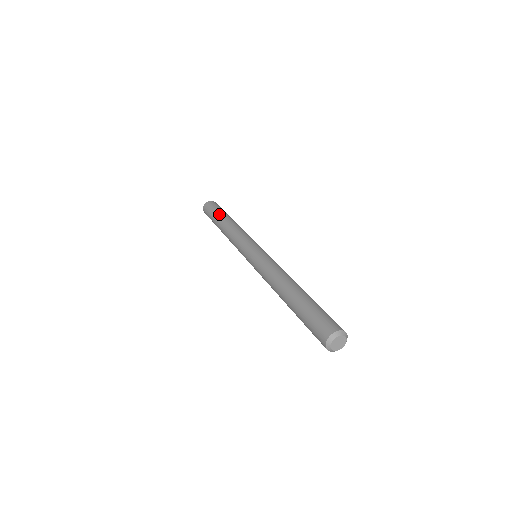
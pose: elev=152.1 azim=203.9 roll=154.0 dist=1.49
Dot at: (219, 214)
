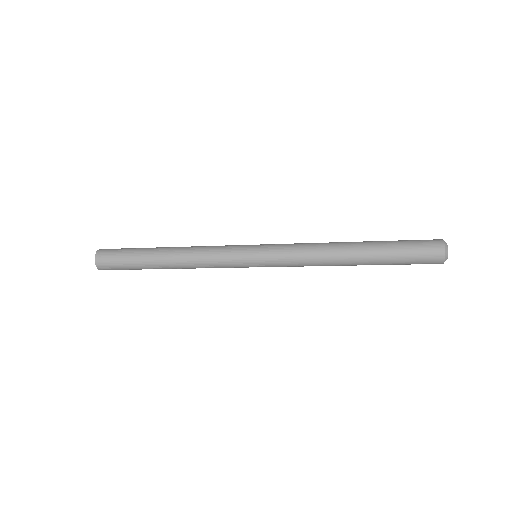
Dot at: occluded
